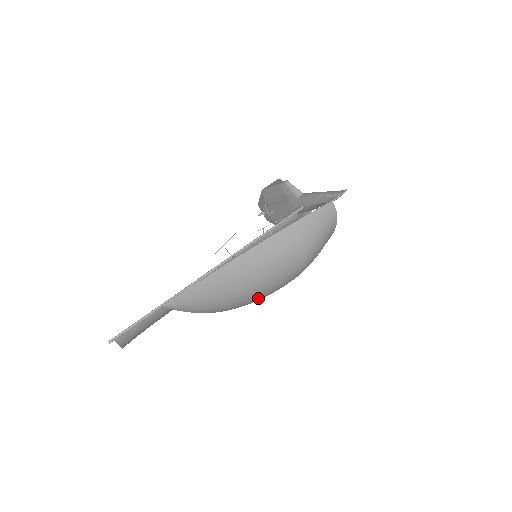
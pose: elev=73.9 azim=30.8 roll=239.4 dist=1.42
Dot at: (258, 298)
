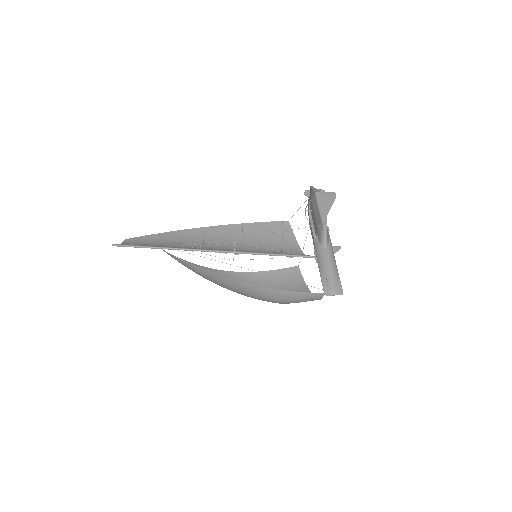
Dot at: occluded
